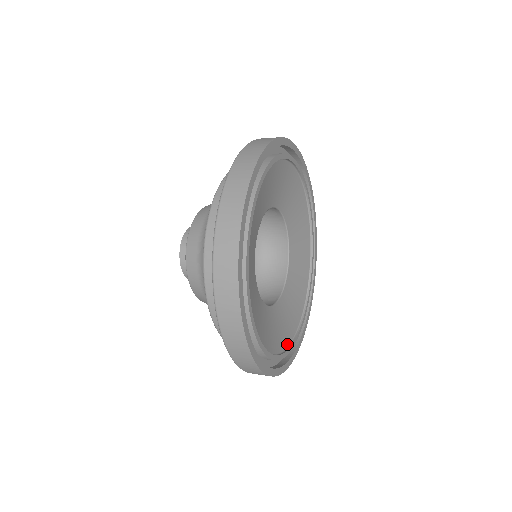
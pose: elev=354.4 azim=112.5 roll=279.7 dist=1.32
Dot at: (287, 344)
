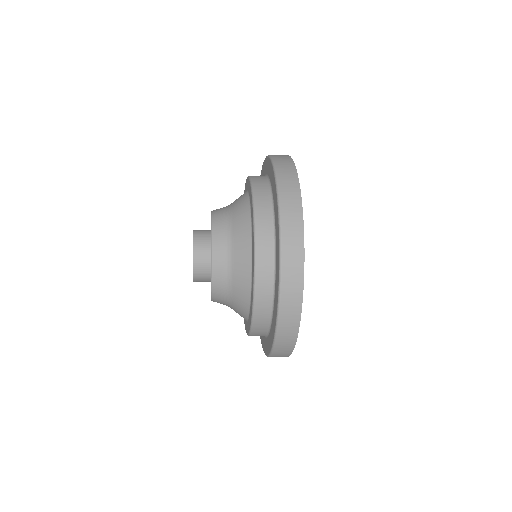
Dot at: occluded
